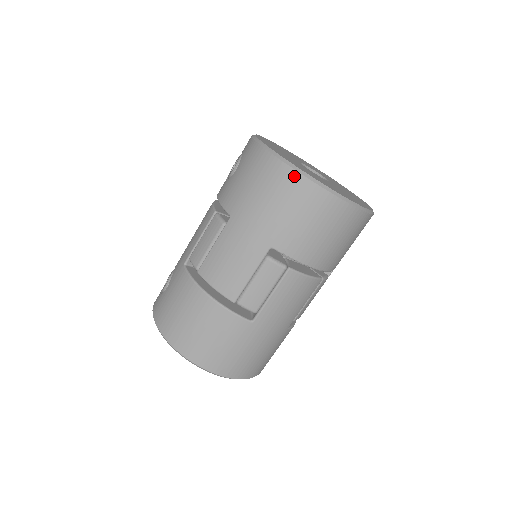
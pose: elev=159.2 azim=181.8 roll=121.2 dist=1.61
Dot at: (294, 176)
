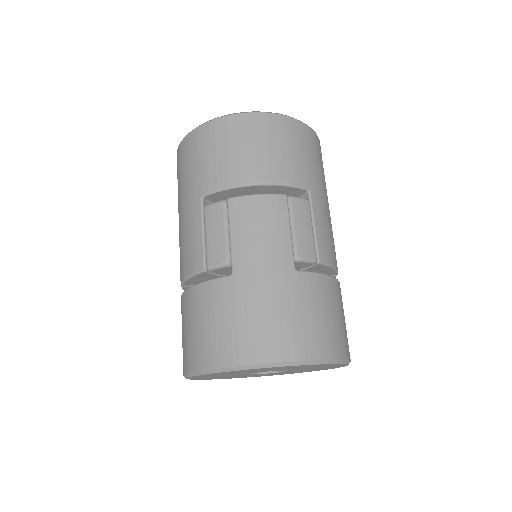
Dot at: (187, 140)
